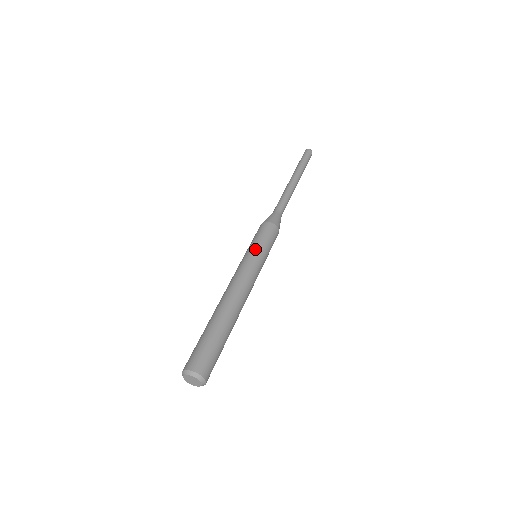
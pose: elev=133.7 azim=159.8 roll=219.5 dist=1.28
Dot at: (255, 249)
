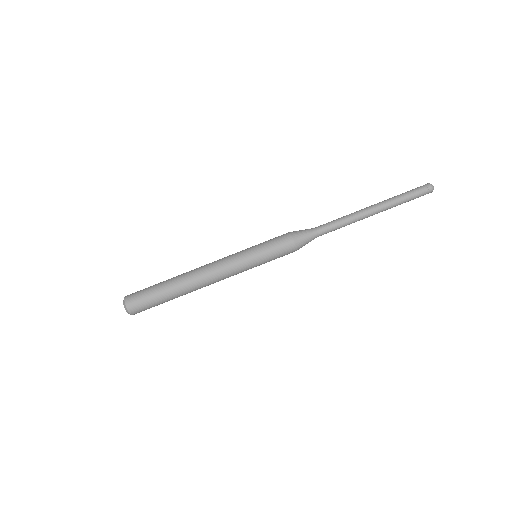
Dot at: (257, 263)
